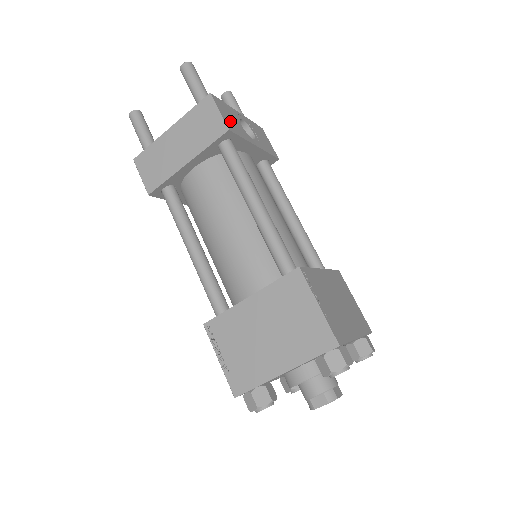
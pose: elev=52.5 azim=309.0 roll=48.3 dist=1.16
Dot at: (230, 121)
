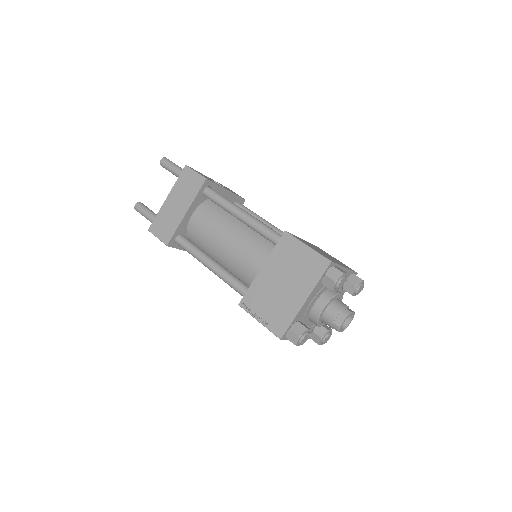
Dot at: occluded
